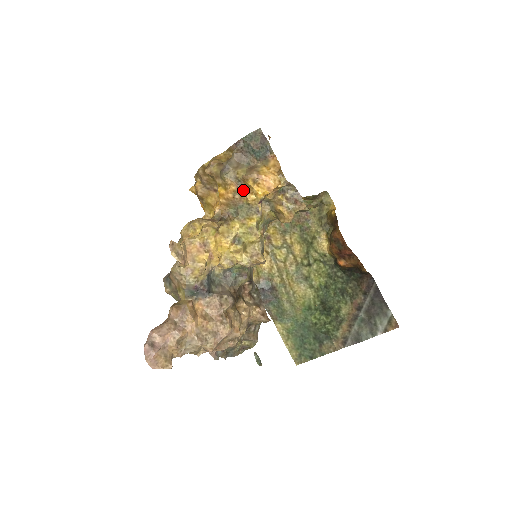
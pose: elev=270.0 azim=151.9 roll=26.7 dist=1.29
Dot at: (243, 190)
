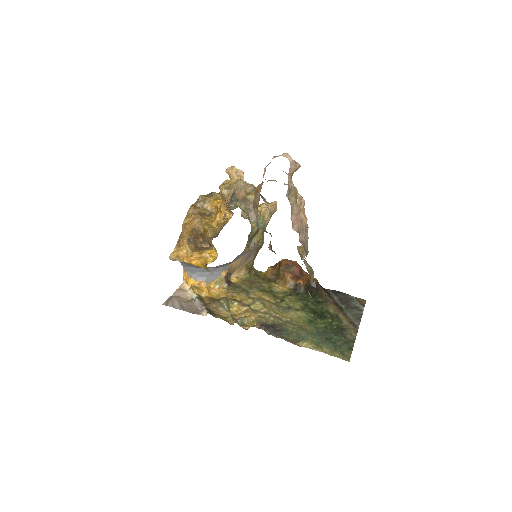
Dot at: occluded
